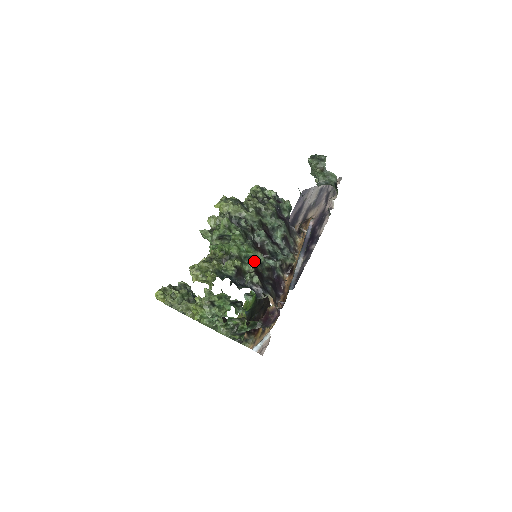
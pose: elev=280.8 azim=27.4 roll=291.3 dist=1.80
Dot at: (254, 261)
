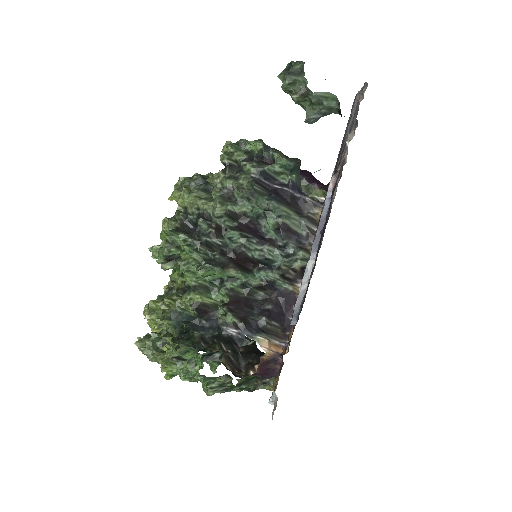
Dot at: (227, 285)
